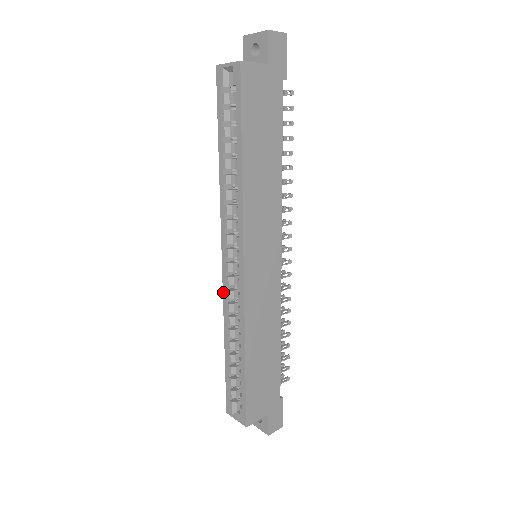
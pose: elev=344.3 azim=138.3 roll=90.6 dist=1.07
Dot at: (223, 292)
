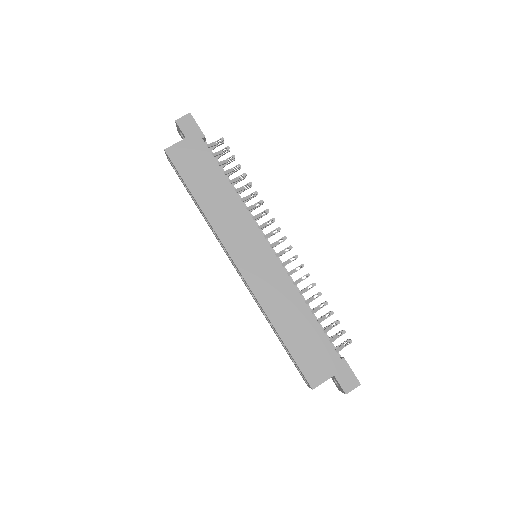
Dot at: occluded
